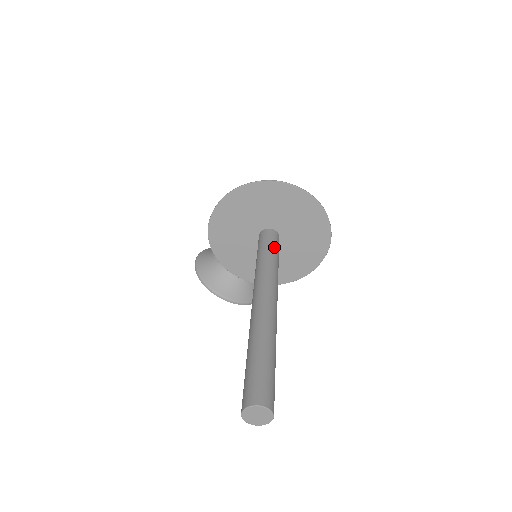
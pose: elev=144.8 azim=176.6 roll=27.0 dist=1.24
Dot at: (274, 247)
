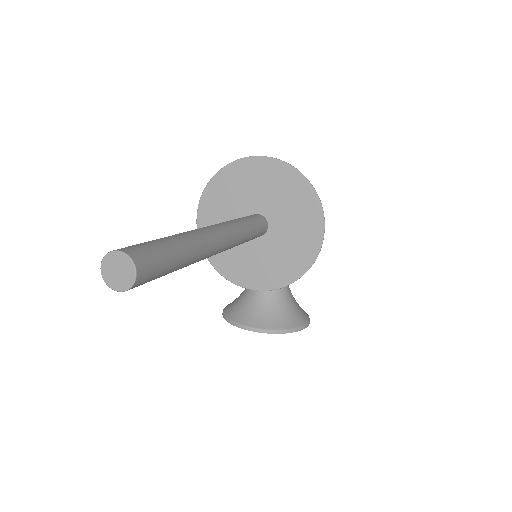
Dot at: (248, 217)
